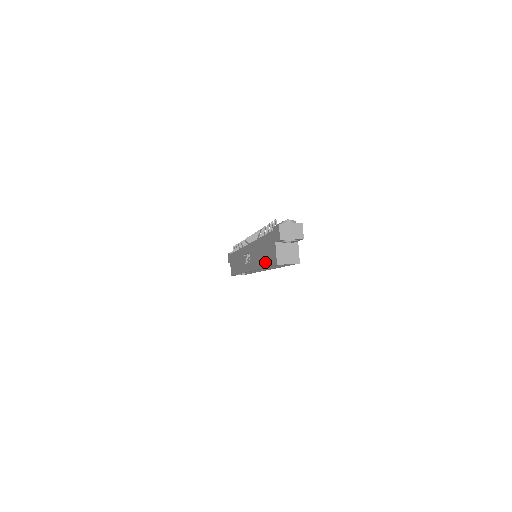
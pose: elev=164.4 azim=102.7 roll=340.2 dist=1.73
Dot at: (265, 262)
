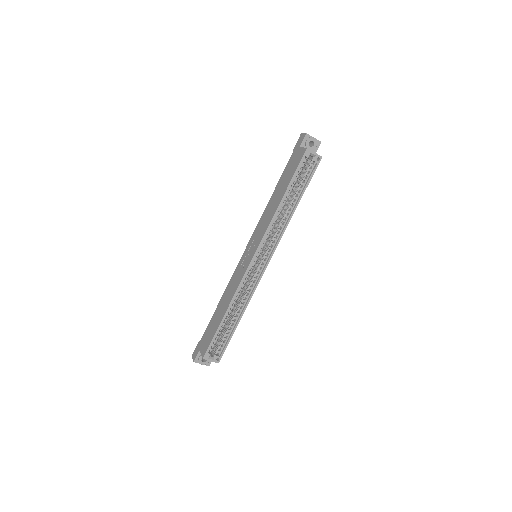
Dot at: (287, 183)
